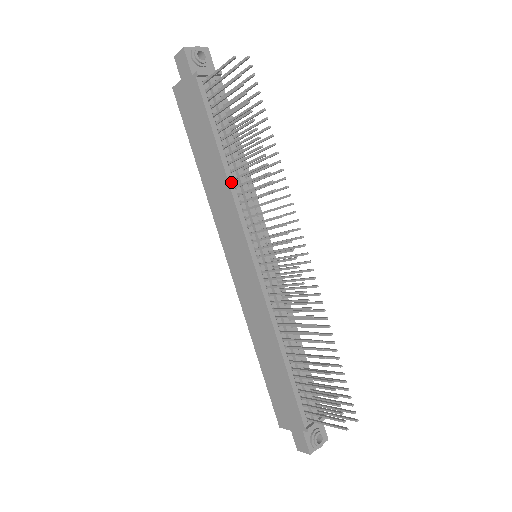
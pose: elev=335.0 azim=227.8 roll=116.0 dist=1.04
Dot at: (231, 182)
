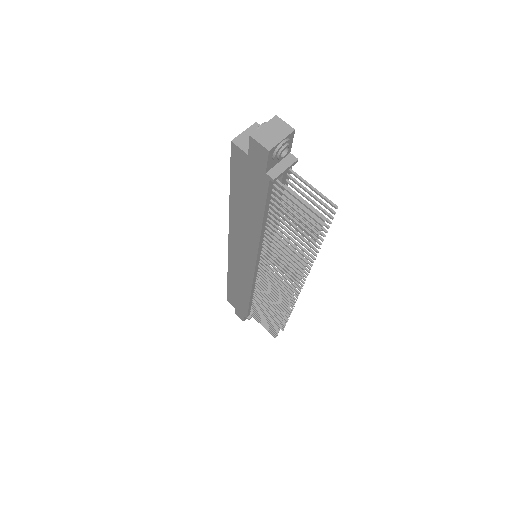
Dot at: (262, 238)
